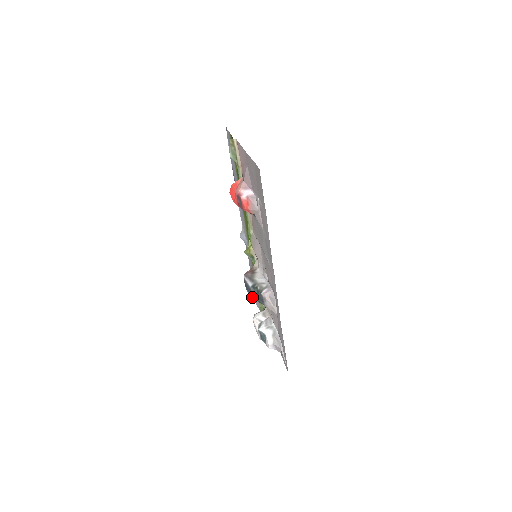
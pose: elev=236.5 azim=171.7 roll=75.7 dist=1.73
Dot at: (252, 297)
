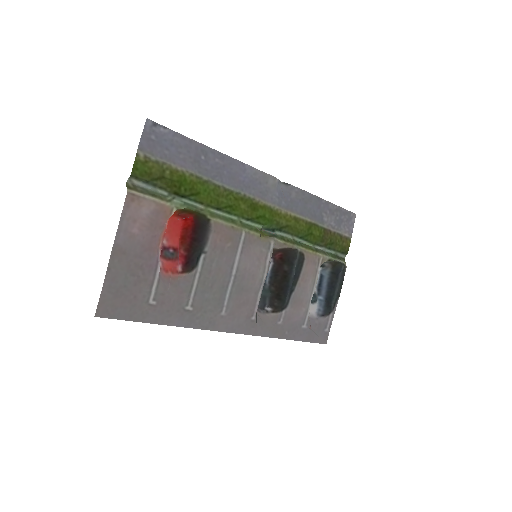
Dot at: (267, 285)
